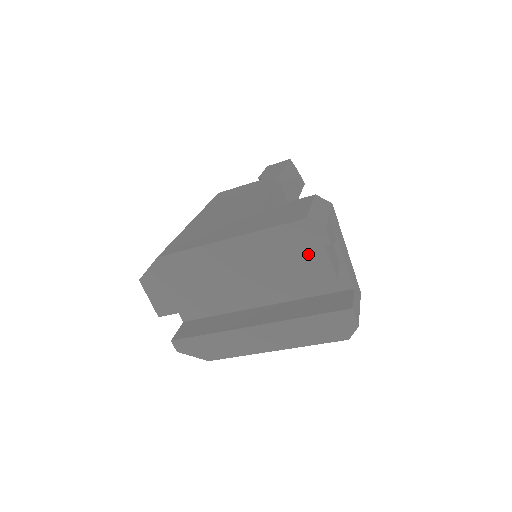
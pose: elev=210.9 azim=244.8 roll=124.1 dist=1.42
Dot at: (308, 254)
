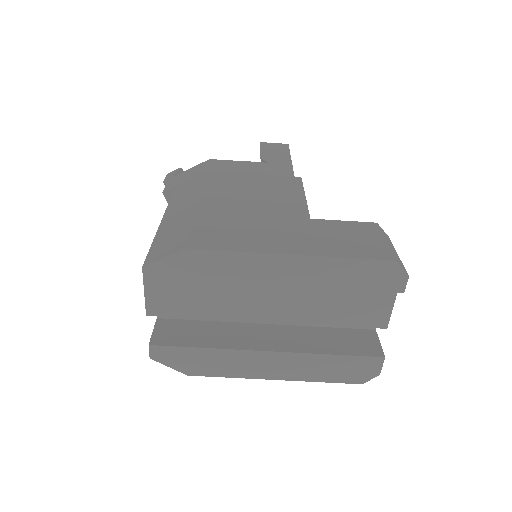
Dot at: (374, 296)
